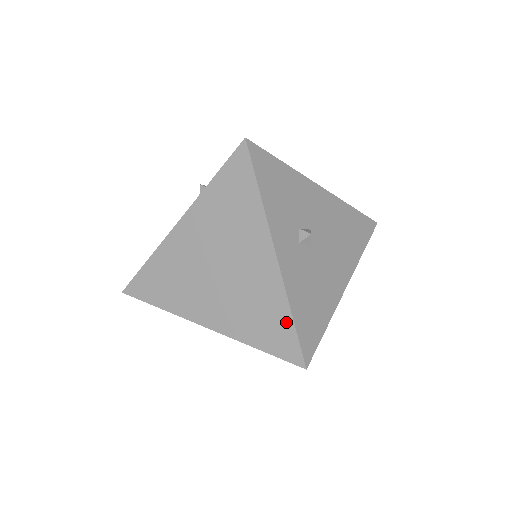
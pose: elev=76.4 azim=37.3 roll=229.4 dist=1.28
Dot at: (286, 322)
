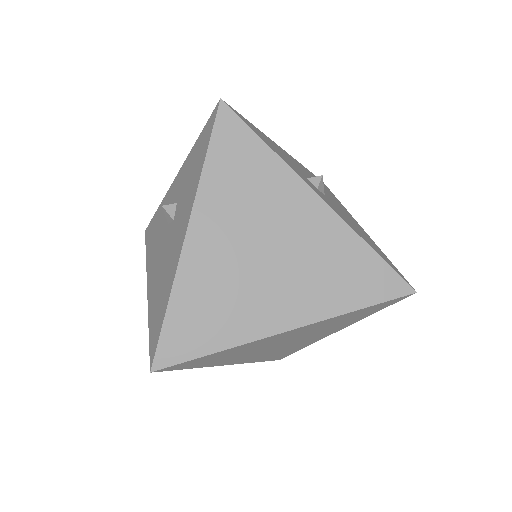
Dot at: (369, 259)
